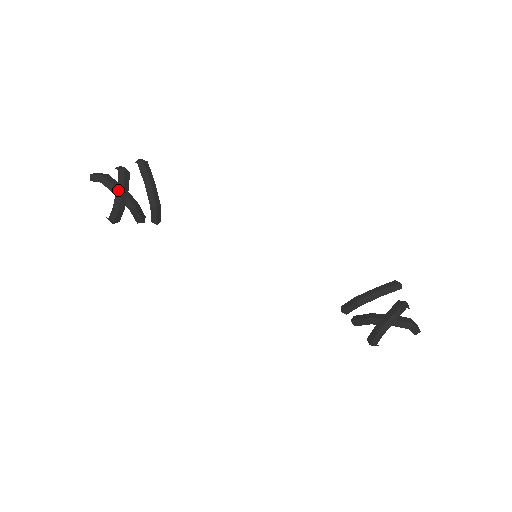
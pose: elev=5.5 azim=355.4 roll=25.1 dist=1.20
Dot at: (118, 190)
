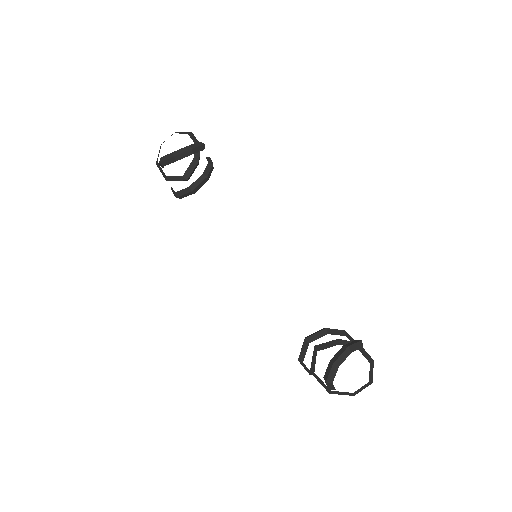
Dot at: (199, 143)
